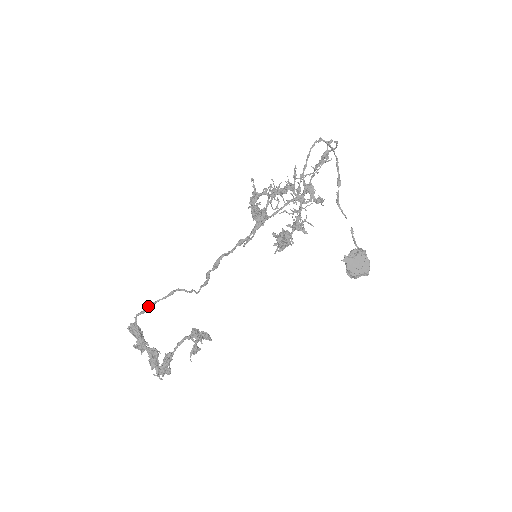
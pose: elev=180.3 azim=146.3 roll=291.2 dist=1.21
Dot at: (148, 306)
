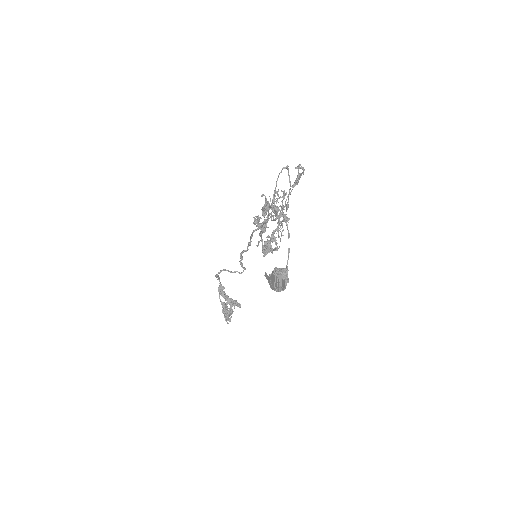
Dot at: (217, 276)
